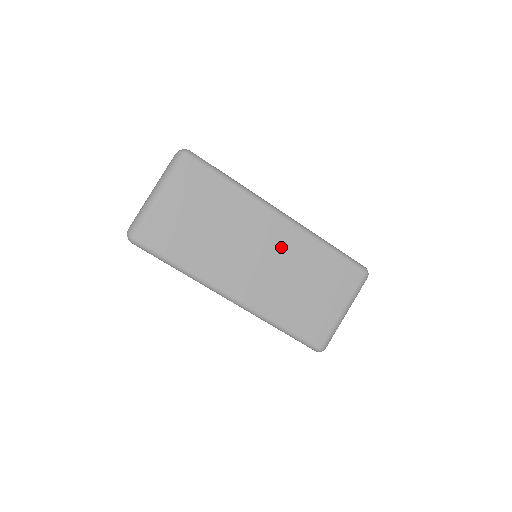
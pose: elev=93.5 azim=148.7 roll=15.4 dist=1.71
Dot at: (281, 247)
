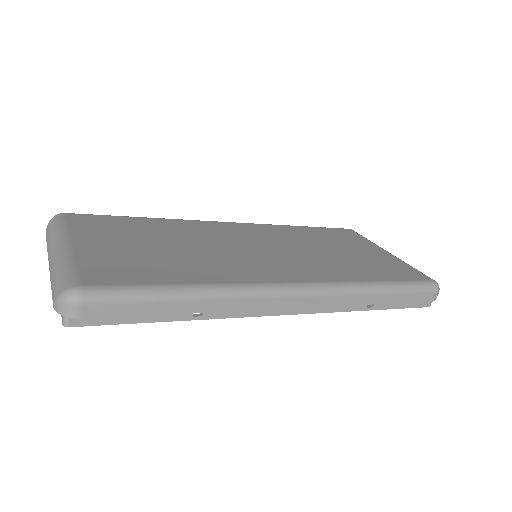
Dot at: (265, 237)
